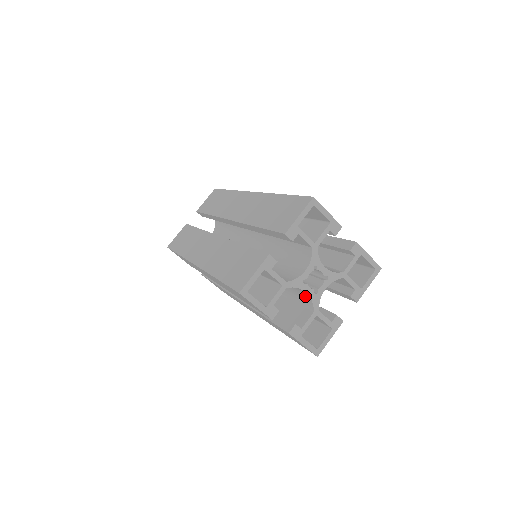
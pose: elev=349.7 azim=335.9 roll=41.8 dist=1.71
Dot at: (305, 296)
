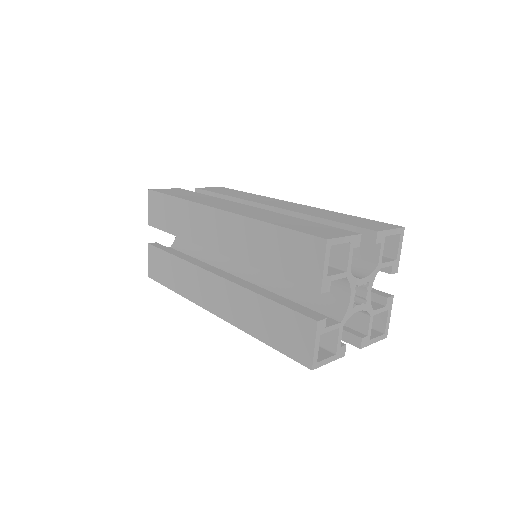
Dot at: occluded
